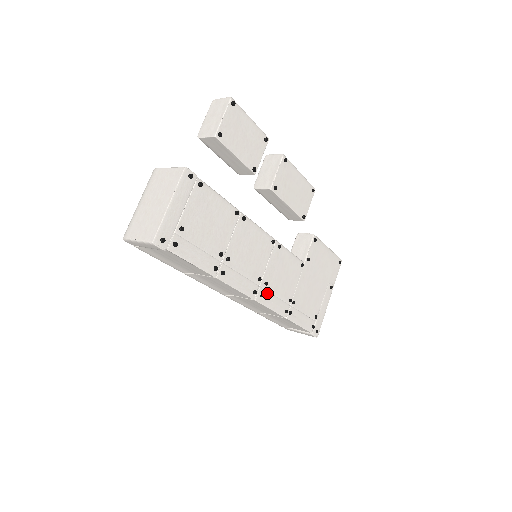
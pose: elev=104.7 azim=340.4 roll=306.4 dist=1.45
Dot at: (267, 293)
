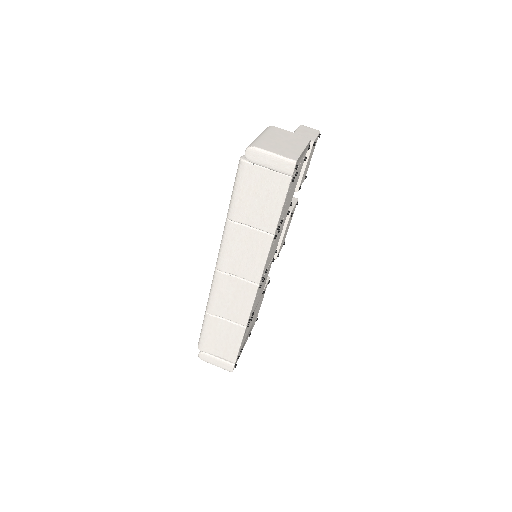
Dot at: (259, 289)
